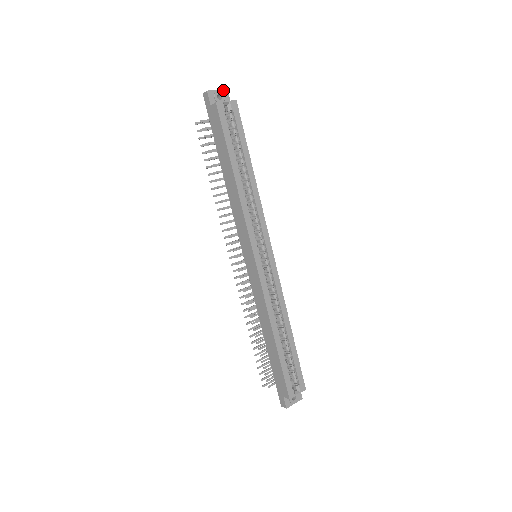
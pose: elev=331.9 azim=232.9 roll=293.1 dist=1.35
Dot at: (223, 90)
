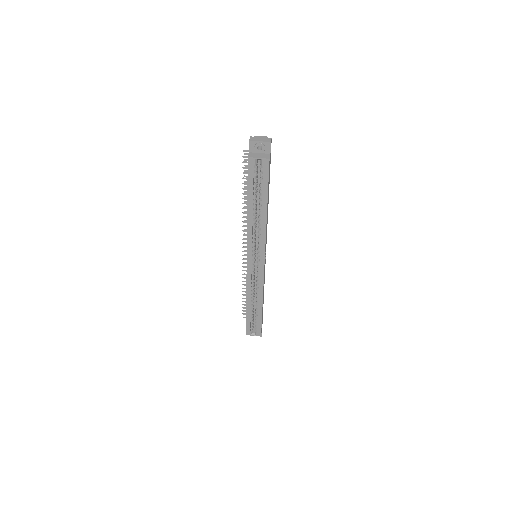
Dot at: (266, 142)
